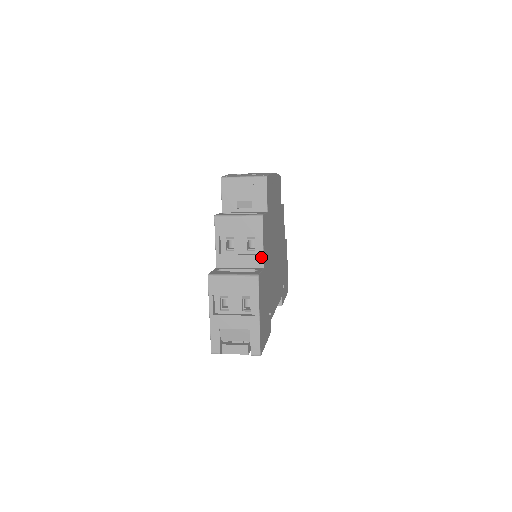
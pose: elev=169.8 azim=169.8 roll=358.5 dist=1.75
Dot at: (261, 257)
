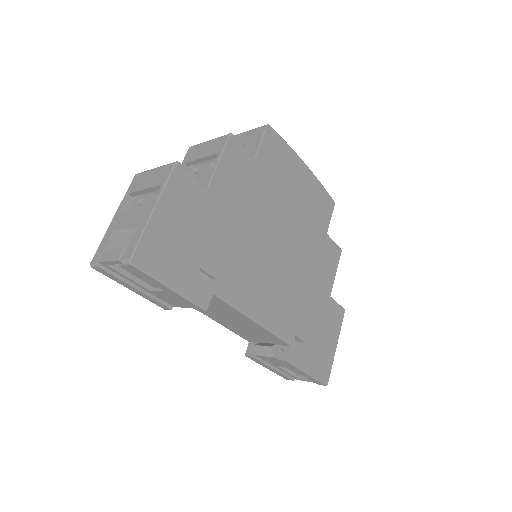
Dot at: (210, 175)
